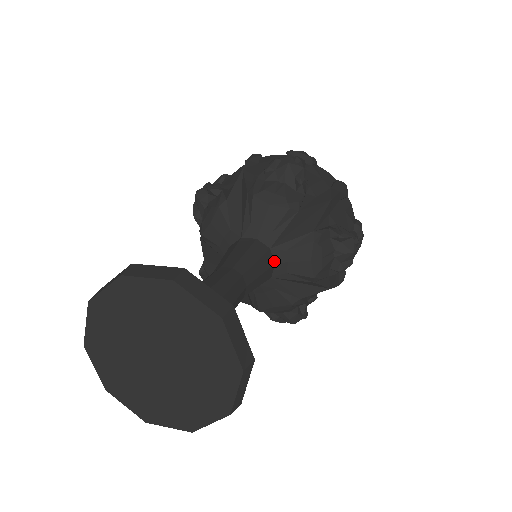
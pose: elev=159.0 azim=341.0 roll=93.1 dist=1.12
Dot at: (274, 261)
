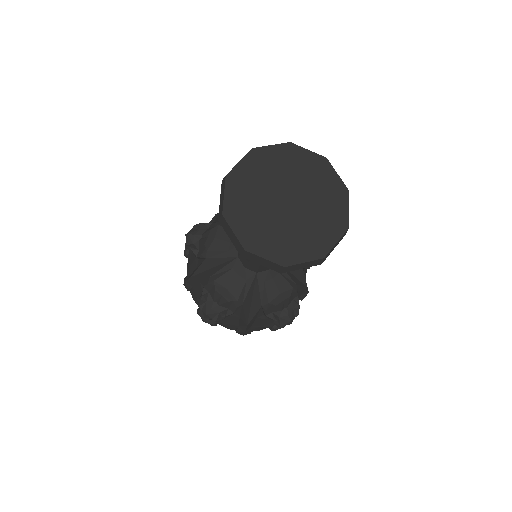
Dot at: occluded
